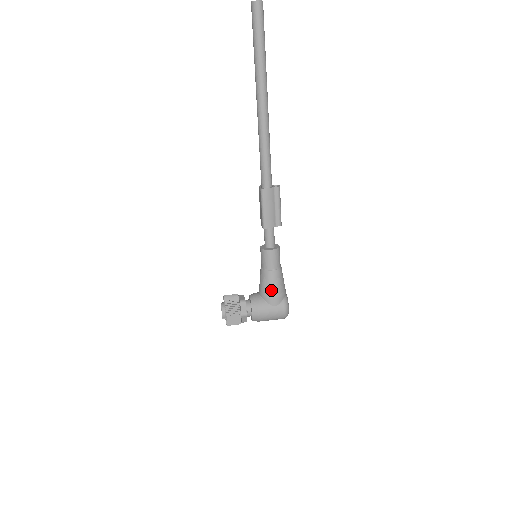
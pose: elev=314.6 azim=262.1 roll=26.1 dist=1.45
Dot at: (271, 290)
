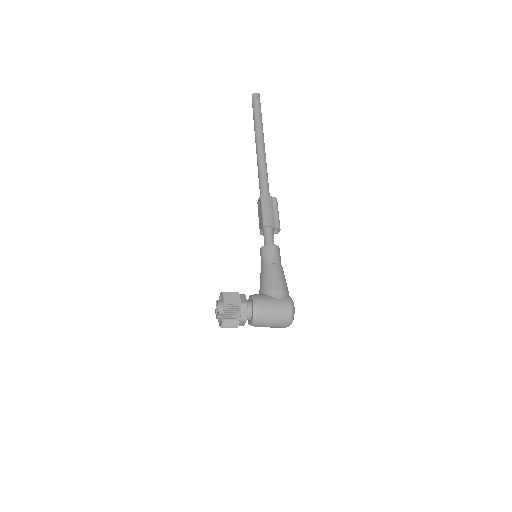
Dot at: (274, 282)
